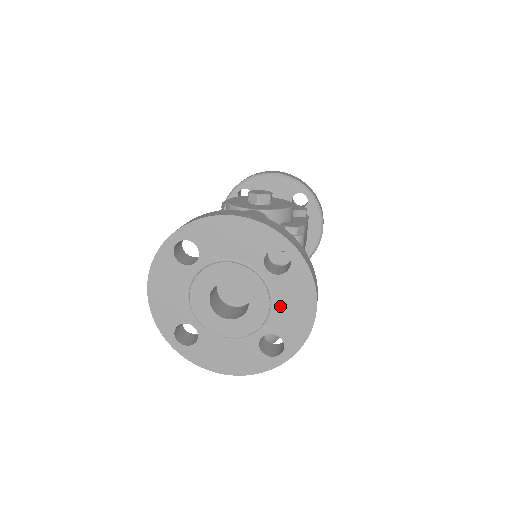
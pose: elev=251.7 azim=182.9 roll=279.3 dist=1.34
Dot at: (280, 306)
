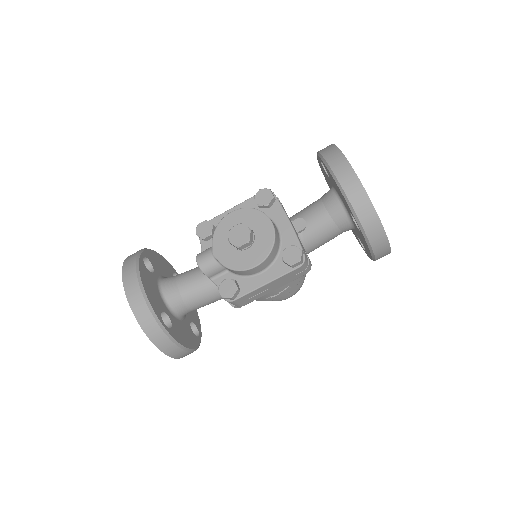
Dot at: occluded
